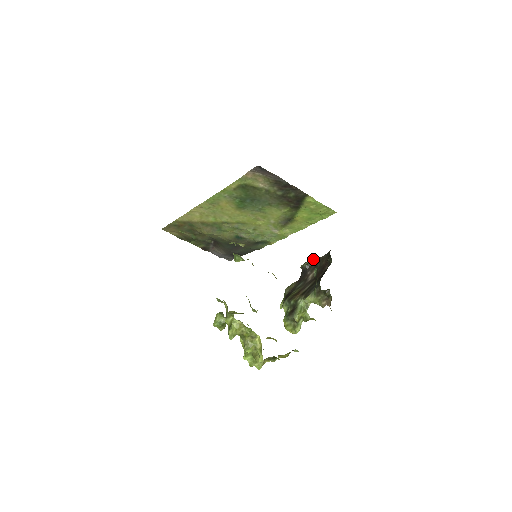
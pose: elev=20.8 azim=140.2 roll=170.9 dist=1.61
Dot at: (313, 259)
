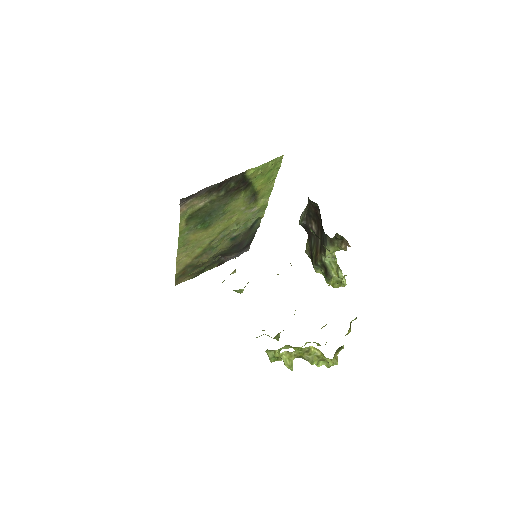
Dot at: (303, 211)
